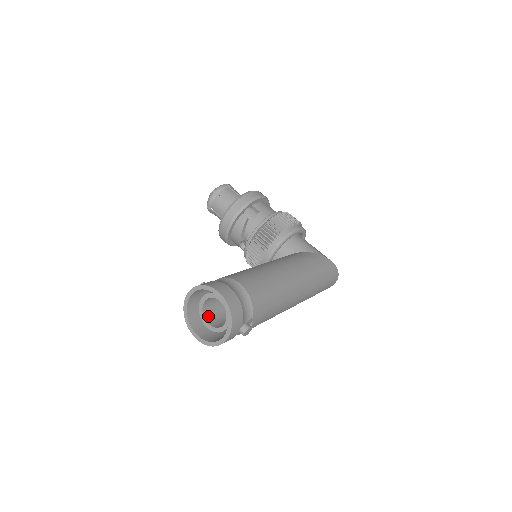
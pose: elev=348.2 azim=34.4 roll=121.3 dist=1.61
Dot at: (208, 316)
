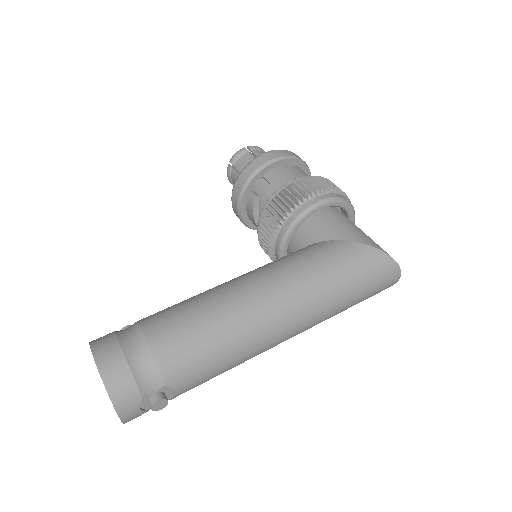
Dot at: occluded
